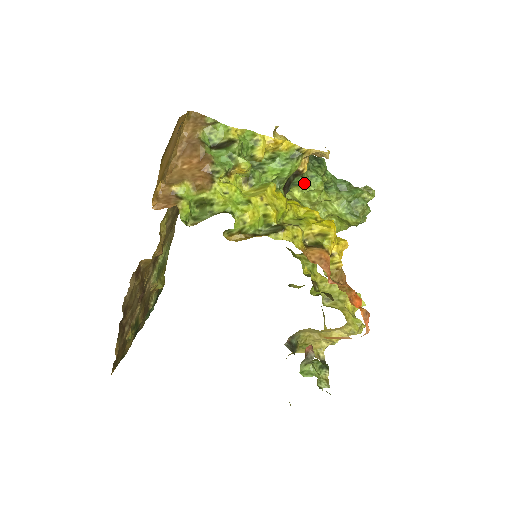
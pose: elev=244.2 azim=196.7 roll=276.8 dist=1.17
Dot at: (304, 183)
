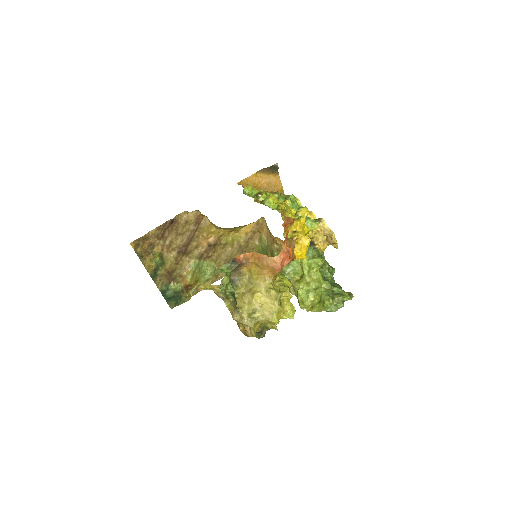
Dot at: (313, 256)
